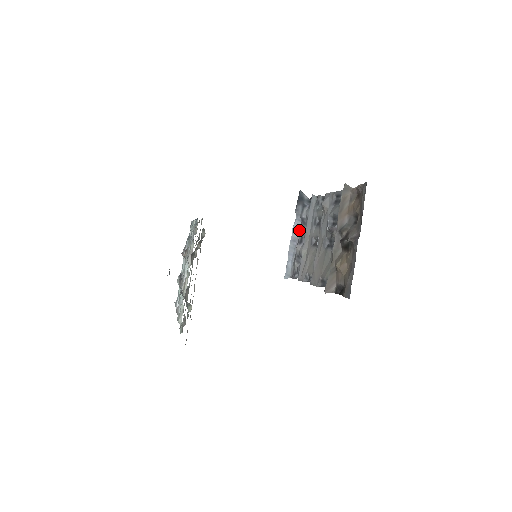
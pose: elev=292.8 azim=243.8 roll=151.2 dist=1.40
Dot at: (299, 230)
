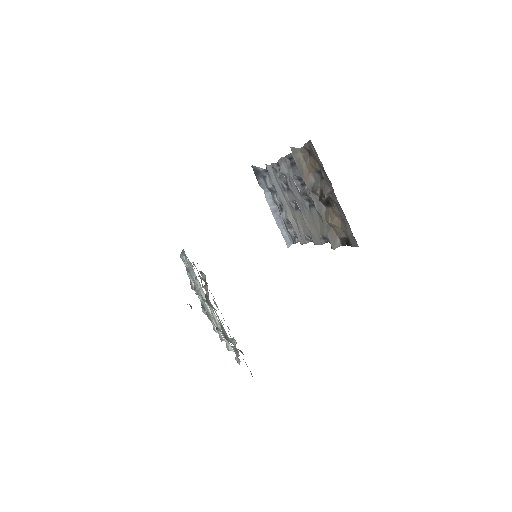
Dot at: (273, 200)
